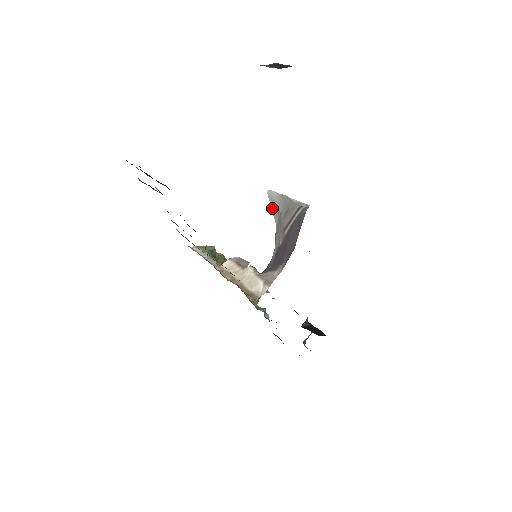
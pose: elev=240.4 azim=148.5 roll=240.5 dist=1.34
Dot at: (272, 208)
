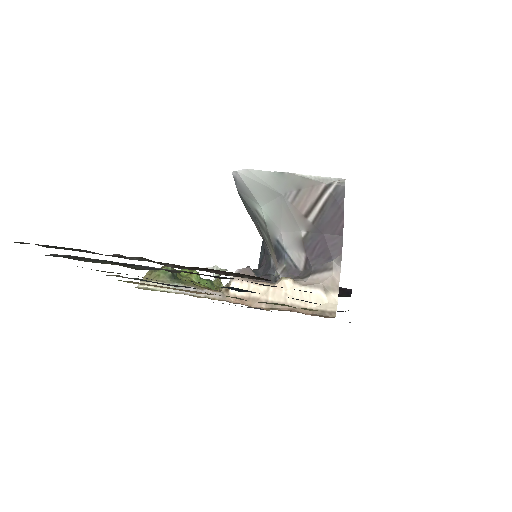
Dot at: (252, 190)
